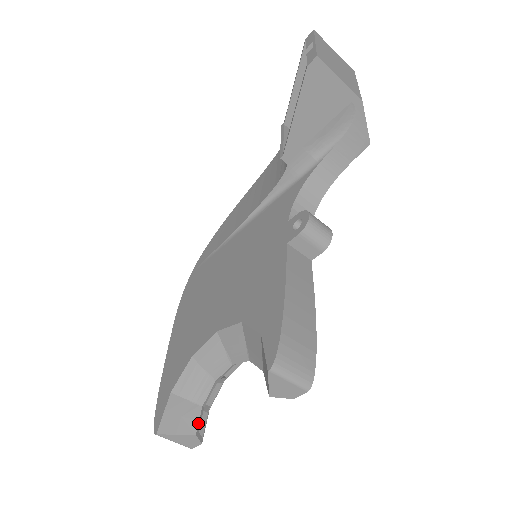
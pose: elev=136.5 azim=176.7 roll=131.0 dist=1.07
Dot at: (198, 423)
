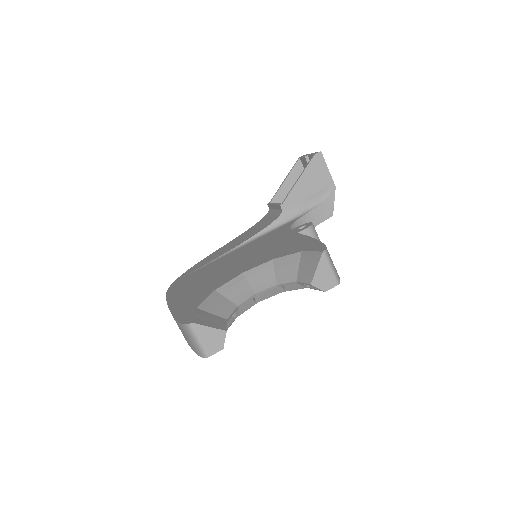
Dot at: occluded
